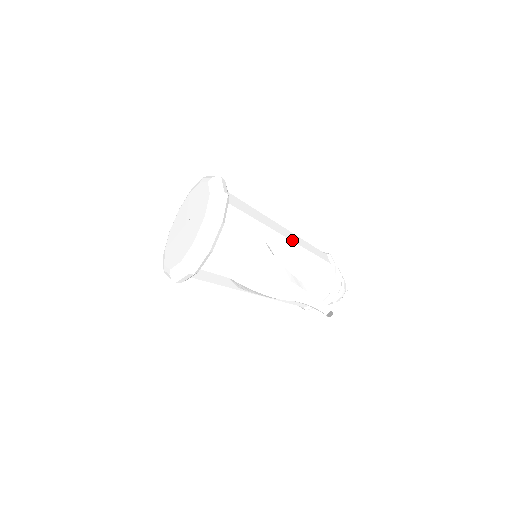
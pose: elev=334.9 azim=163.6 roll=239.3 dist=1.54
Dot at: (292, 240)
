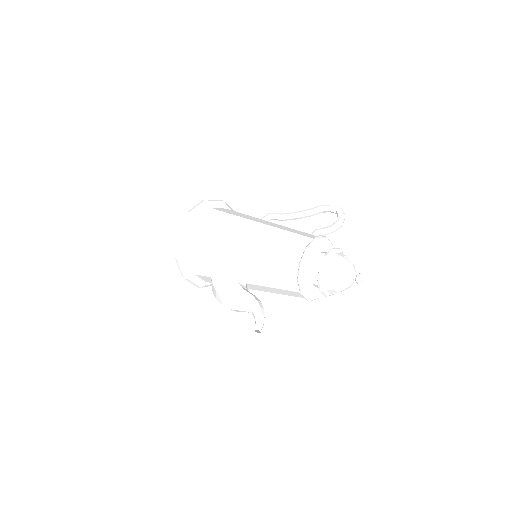
Dot at: (251, 250)
